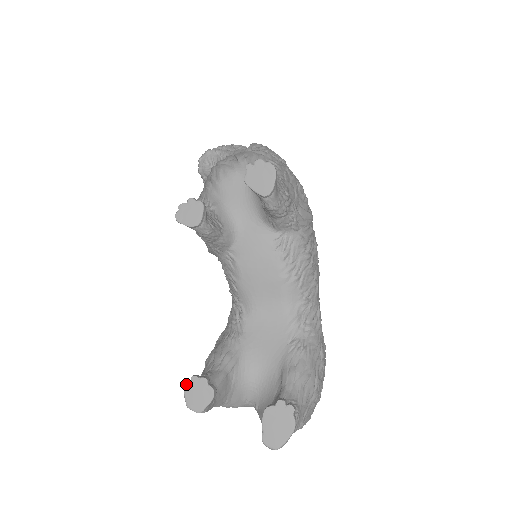
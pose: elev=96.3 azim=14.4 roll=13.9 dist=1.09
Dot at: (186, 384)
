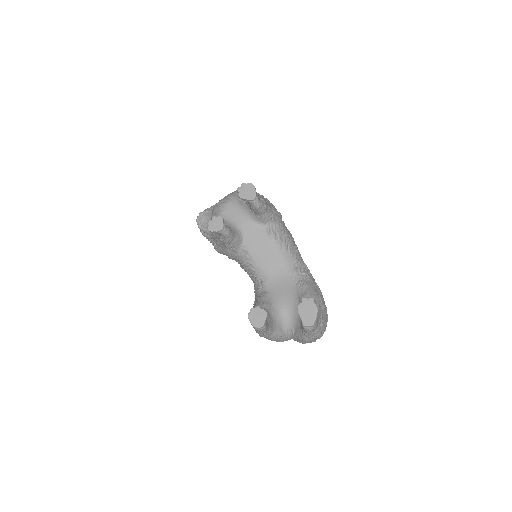
Dot at: (248, 315)
